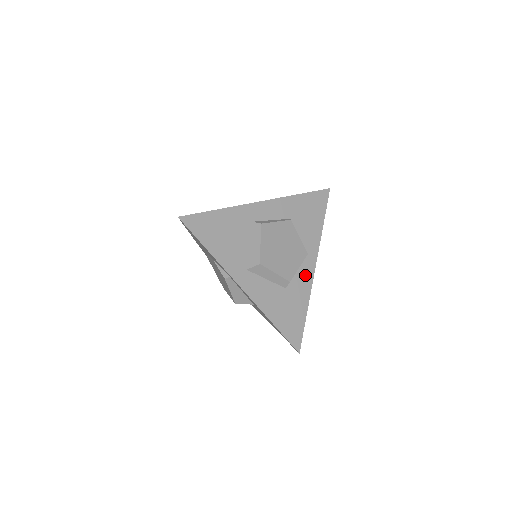
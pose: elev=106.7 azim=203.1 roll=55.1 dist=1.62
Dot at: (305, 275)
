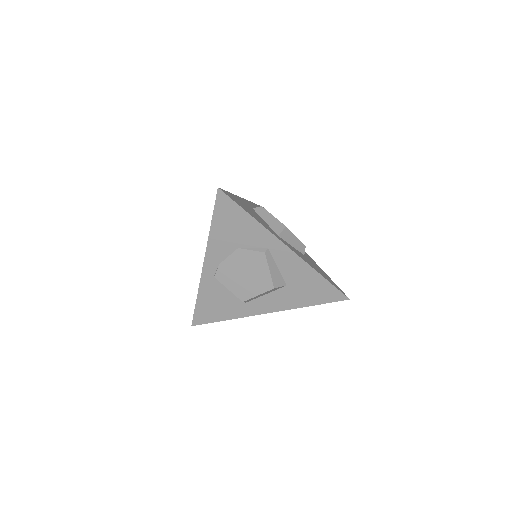
Dot at: occluded
